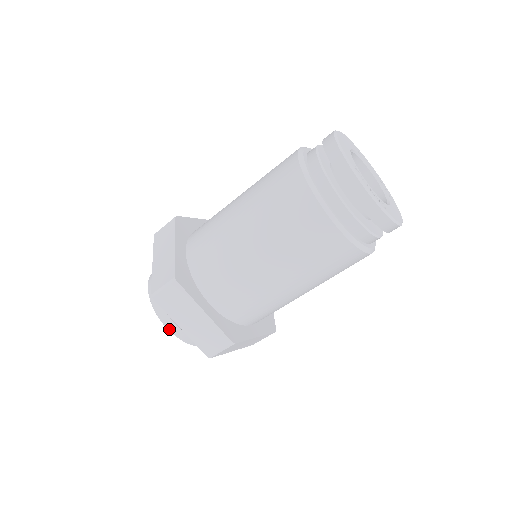
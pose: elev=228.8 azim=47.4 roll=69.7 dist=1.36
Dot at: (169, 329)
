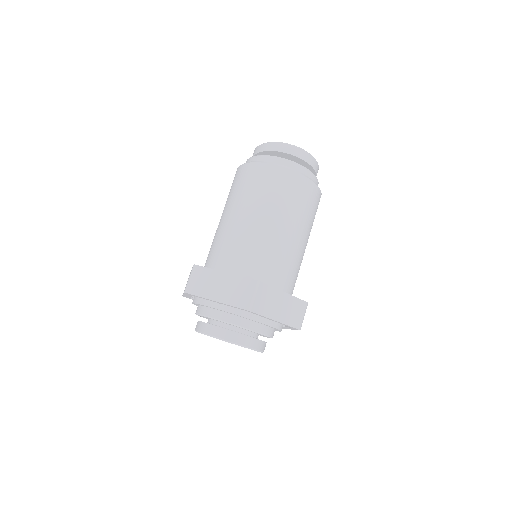
Dot at: (195, 329)
